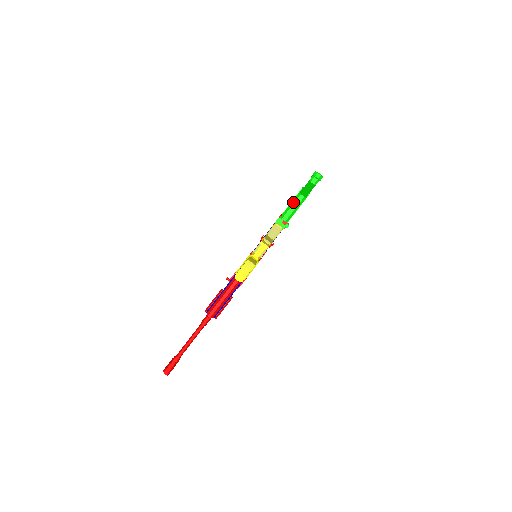
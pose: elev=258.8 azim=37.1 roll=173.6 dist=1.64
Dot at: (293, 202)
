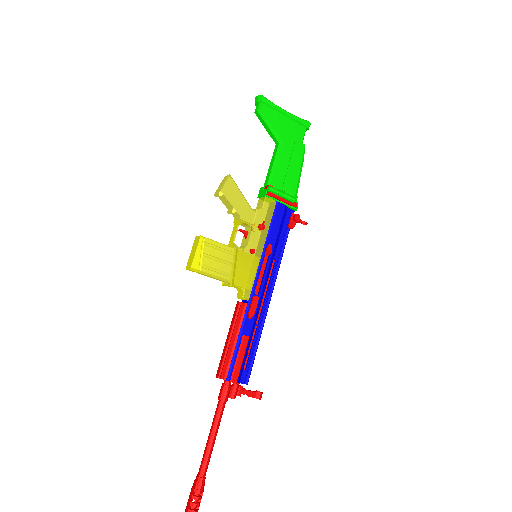
Dot at: (271, 161)
